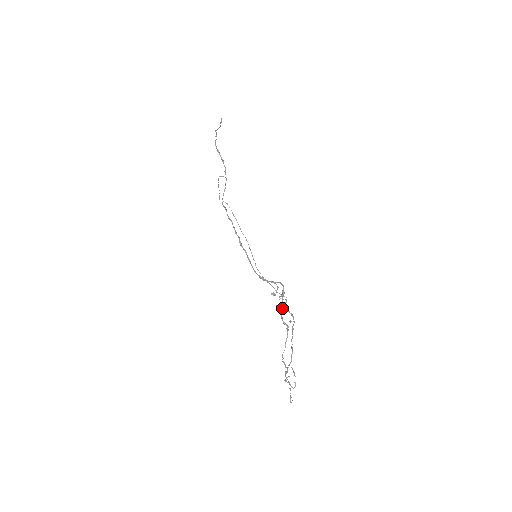
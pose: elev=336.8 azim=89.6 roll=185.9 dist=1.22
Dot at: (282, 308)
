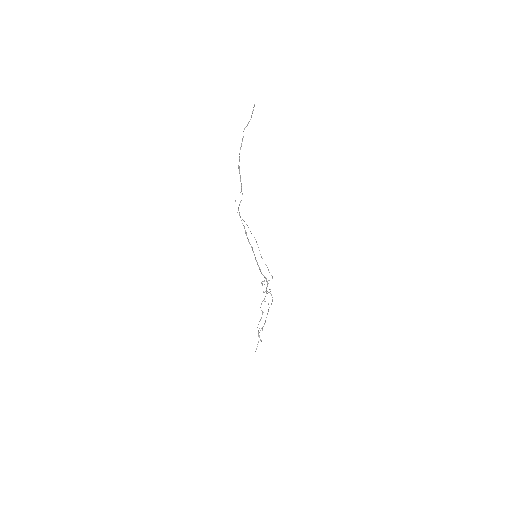
Dot at: occluded
